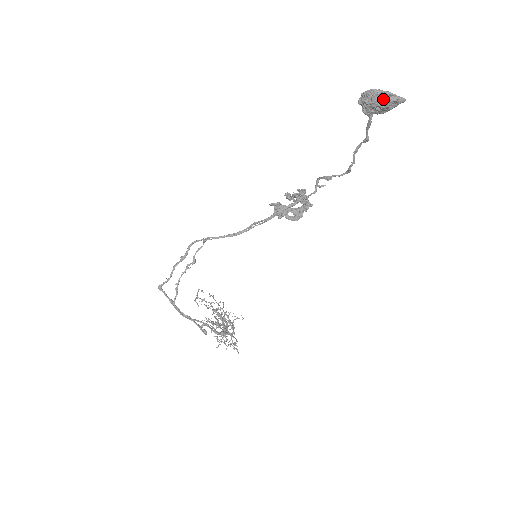
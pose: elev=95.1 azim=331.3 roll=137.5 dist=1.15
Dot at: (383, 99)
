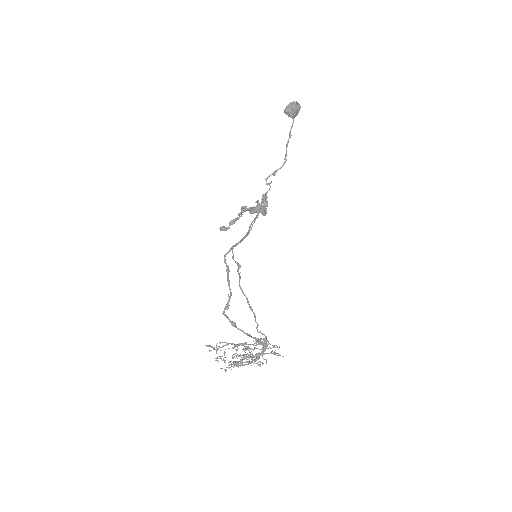
Dot at: (298, 105)
